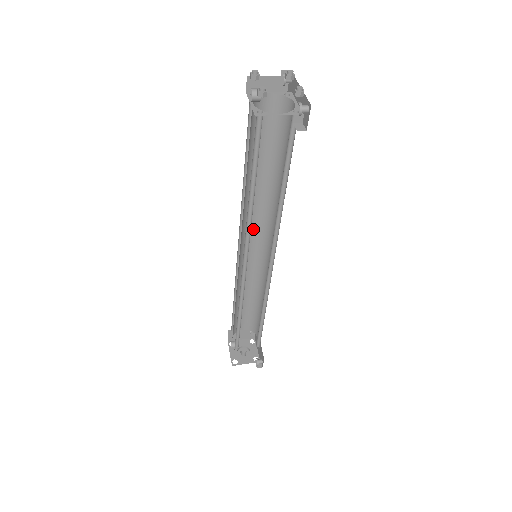
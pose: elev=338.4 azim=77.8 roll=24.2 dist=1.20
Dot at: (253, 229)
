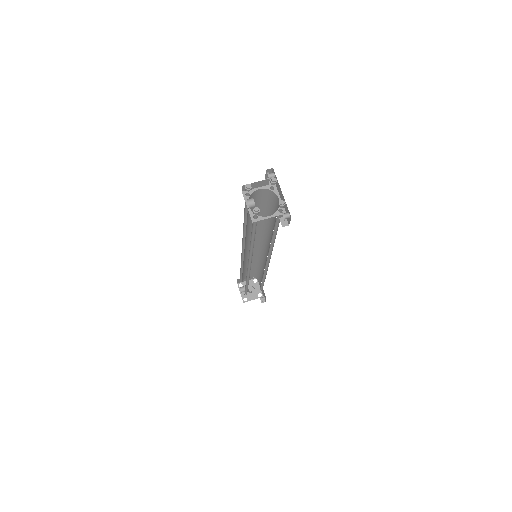
Dot at: occluded
